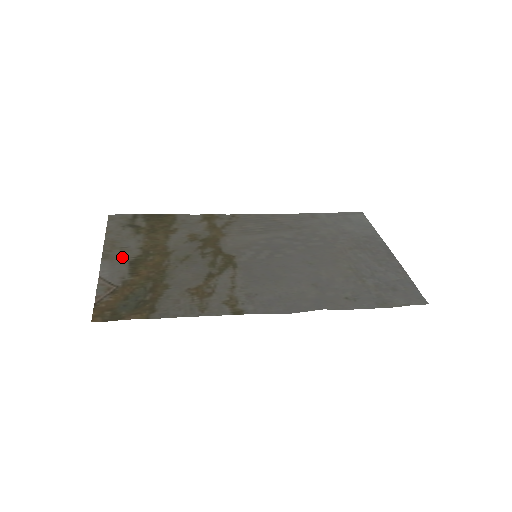
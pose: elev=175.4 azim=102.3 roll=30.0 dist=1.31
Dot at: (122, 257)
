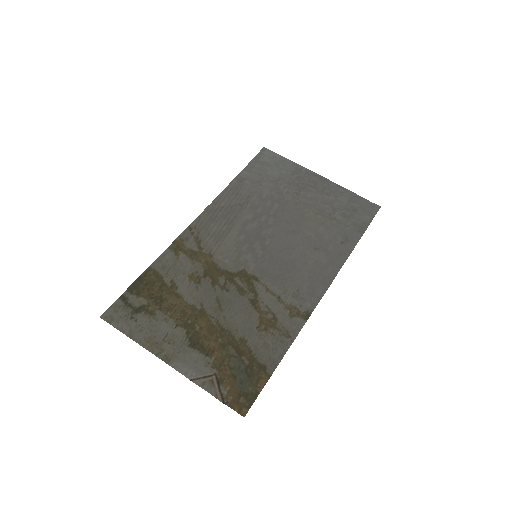
Dot at: (178, 347)
